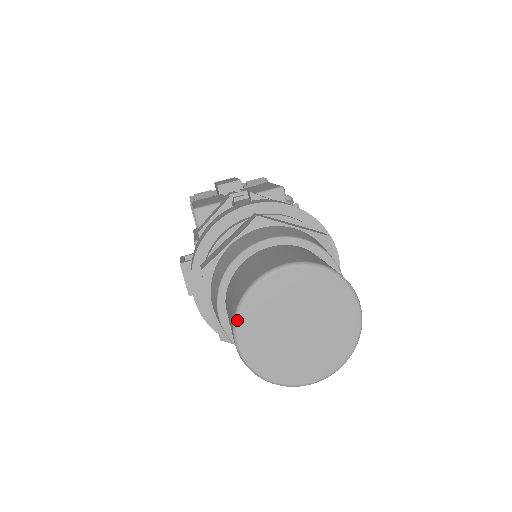
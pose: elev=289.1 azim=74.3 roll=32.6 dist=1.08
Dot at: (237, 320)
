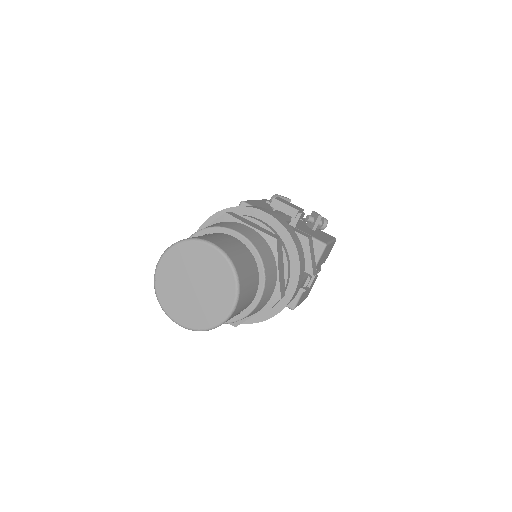
Dot at: (165, 312)
